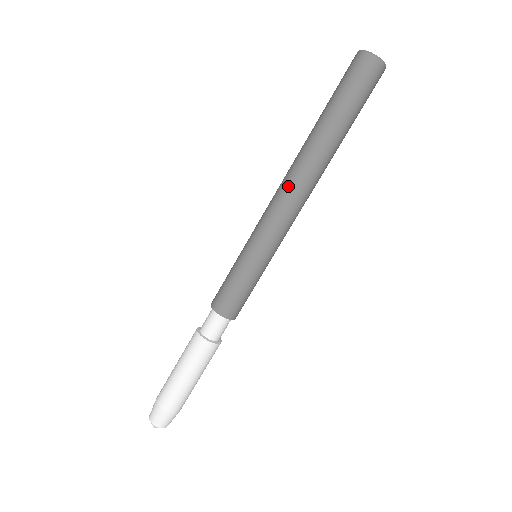
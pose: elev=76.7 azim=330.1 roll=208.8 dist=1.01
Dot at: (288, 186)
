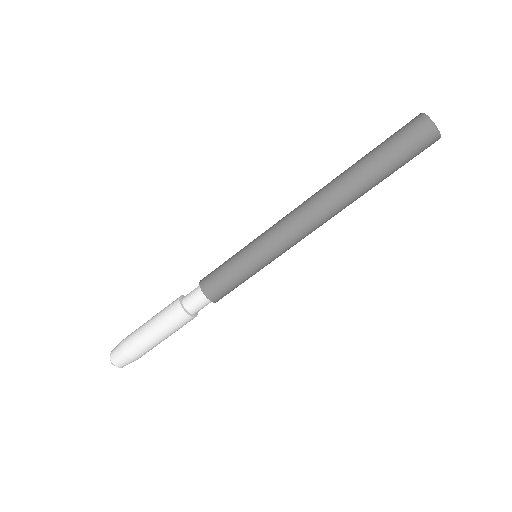
Dot at: (317, 220)
